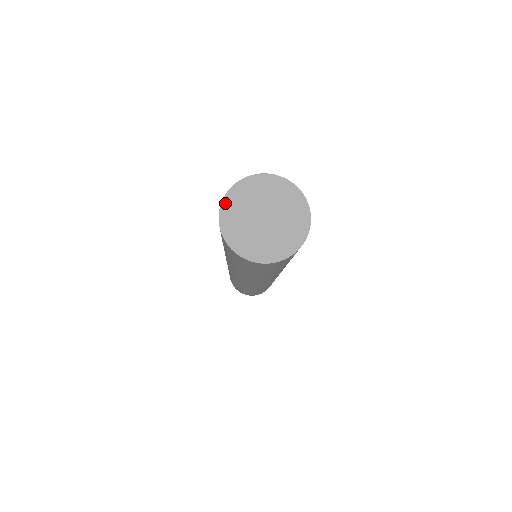
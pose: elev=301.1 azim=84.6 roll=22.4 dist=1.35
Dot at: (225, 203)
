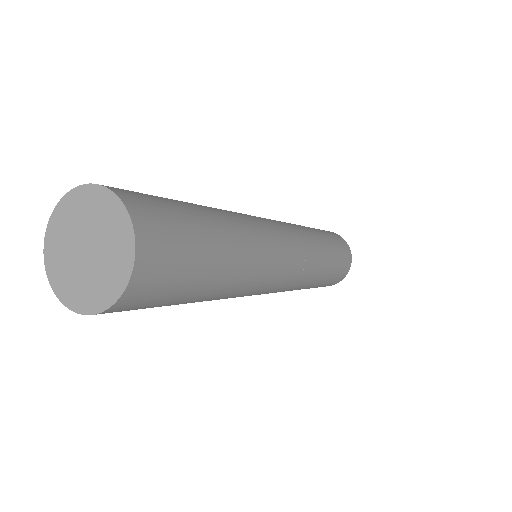
Dot at: (71, 195)
